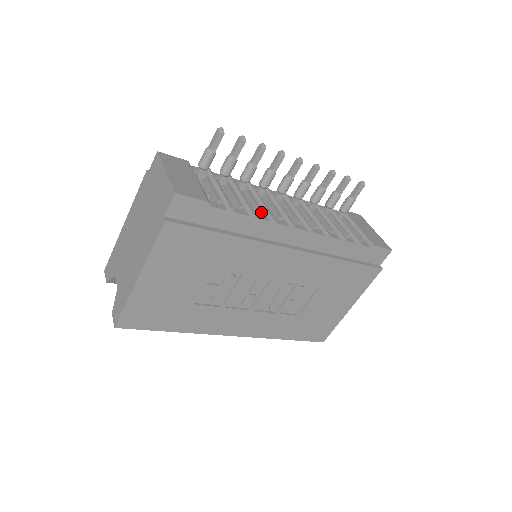
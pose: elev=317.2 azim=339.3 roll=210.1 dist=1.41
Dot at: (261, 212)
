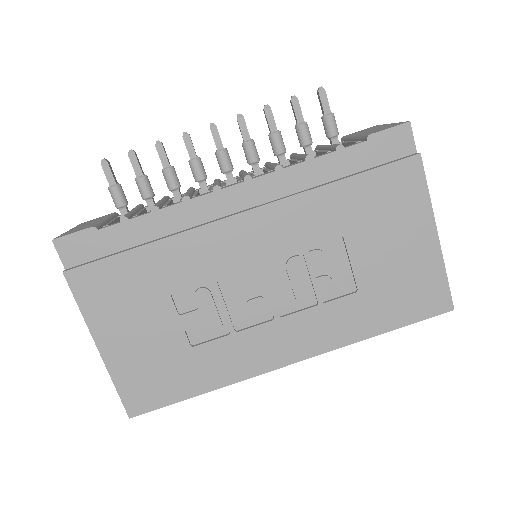
Dot at: occluded
